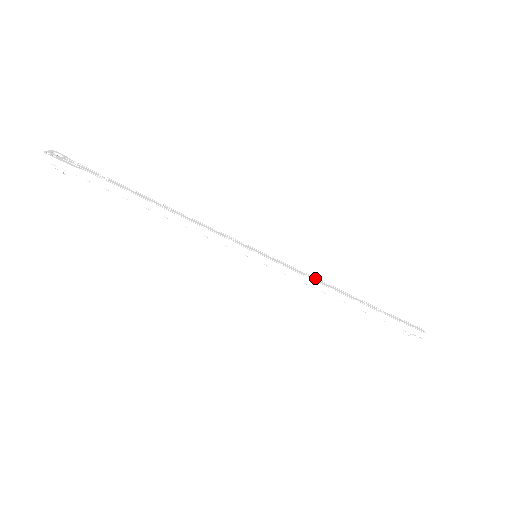
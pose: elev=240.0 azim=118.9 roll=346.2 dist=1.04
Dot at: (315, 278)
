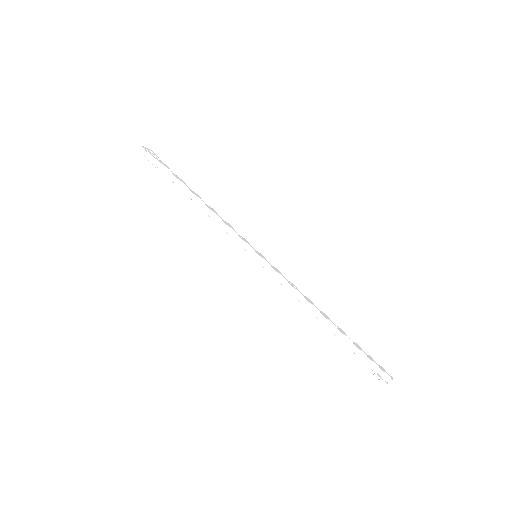
Dot at: (299, 290)
